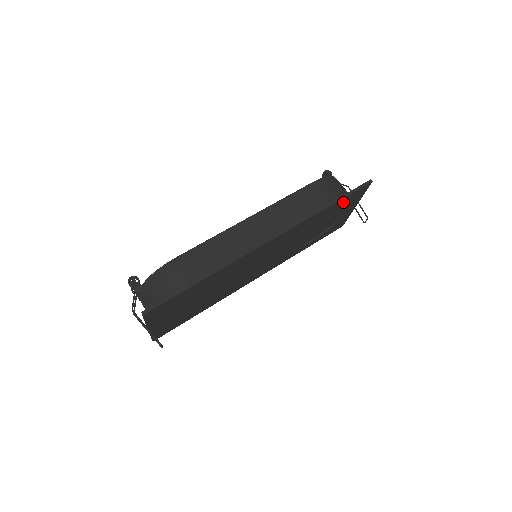
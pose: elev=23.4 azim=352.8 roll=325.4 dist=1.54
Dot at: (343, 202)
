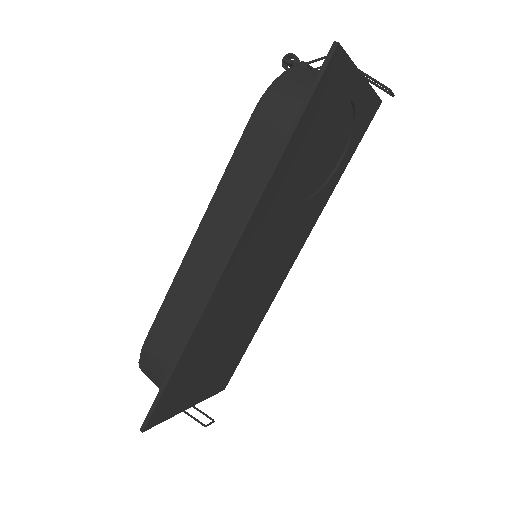
Dot at: (314, 113)
